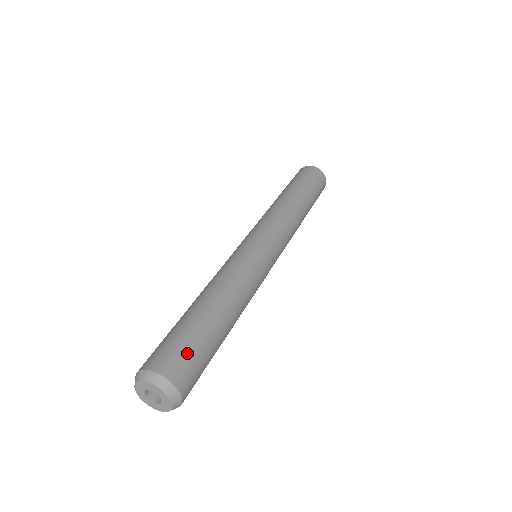
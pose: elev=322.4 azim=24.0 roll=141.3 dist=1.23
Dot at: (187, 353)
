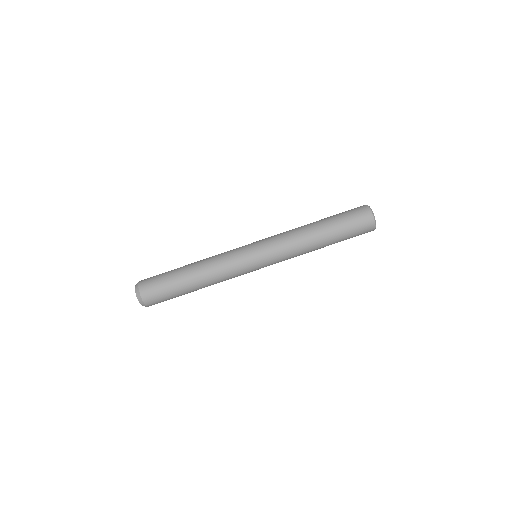
Dot at: (159, 294)
